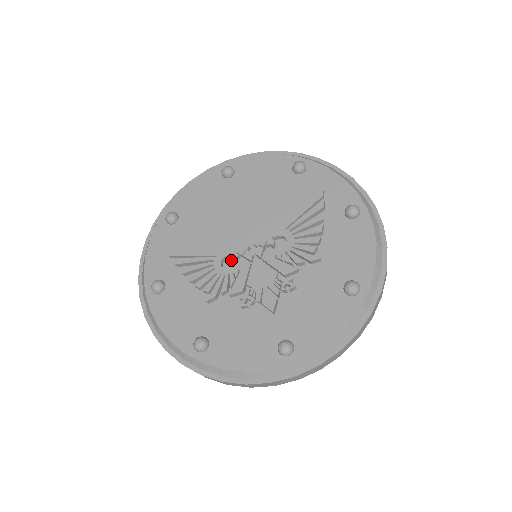
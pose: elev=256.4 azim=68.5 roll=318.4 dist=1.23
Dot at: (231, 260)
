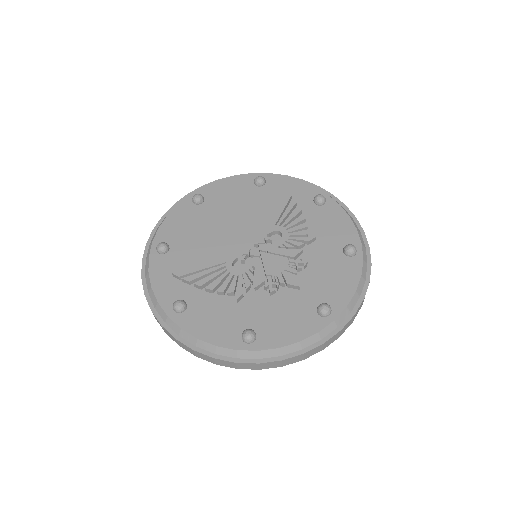
Dot at: (239, 263)
